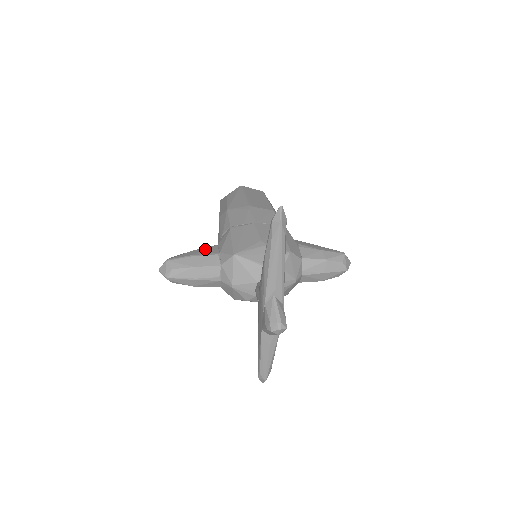
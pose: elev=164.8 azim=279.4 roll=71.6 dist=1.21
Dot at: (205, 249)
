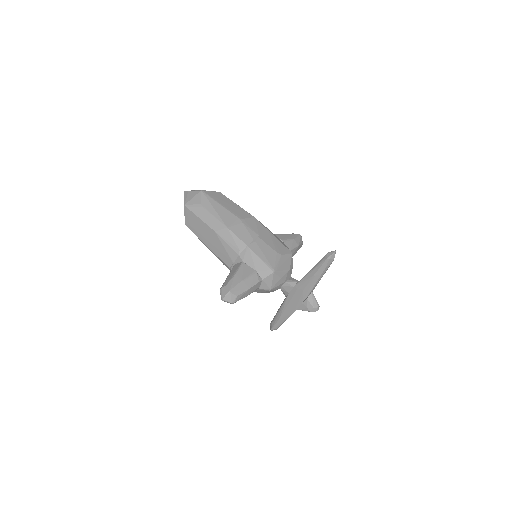
Dot at: (242, 270)
